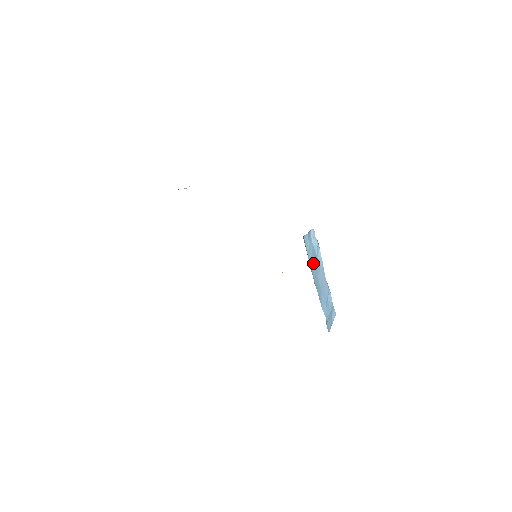
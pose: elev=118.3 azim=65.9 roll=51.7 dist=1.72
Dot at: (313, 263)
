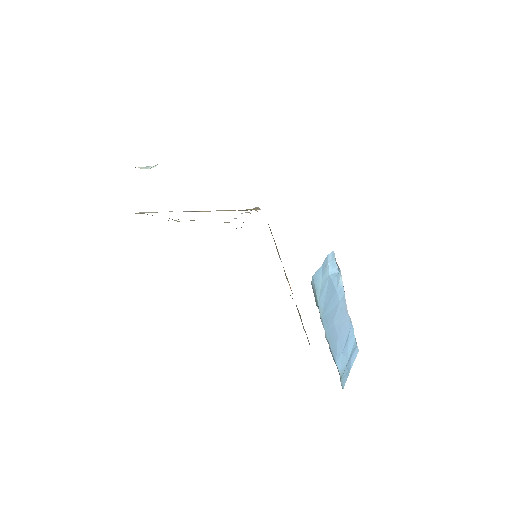
Dot at: (327, 306)
